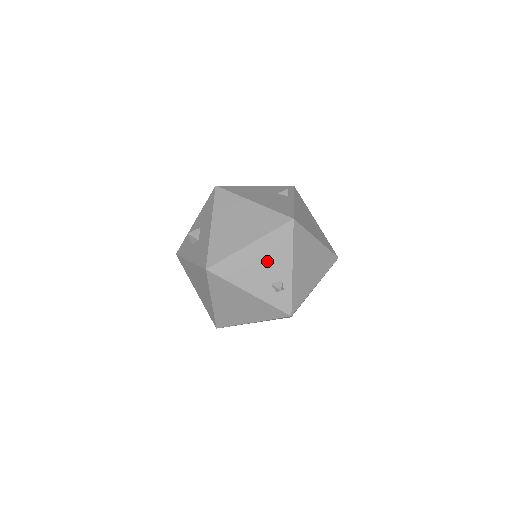
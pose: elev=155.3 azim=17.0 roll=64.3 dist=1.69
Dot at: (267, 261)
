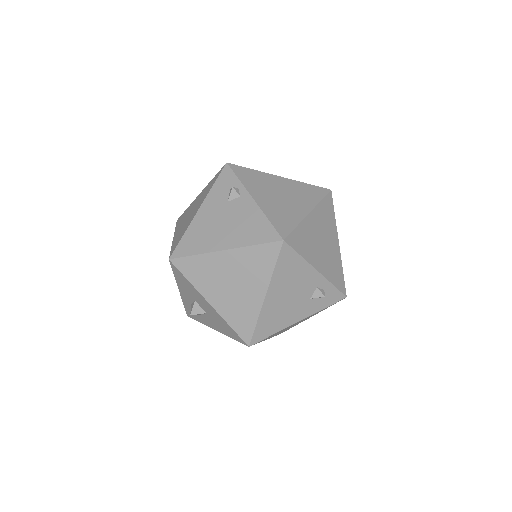
Dot at: (292, 290)
